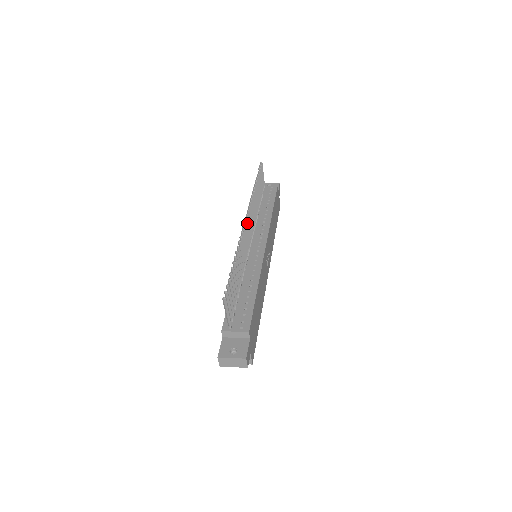
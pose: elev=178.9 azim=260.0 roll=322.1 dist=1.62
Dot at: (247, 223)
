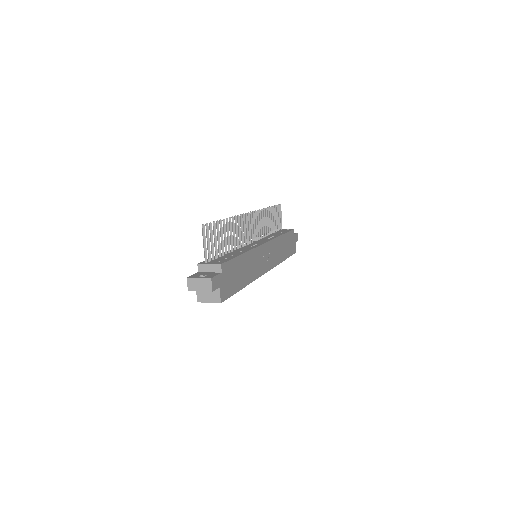
Dot at: (249, 217)
